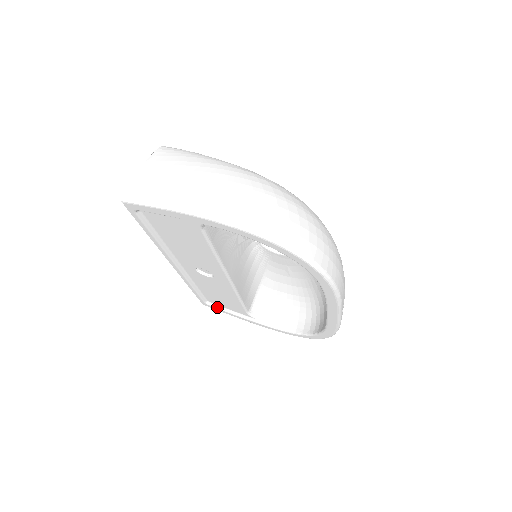
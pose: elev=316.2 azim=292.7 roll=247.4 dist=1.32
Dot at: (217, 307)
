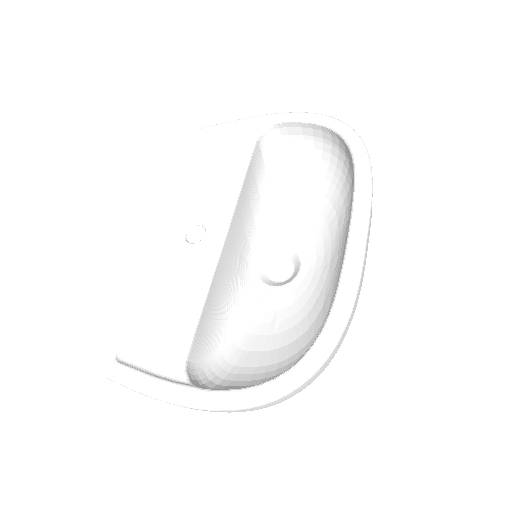
Dot at: (128, 366)
